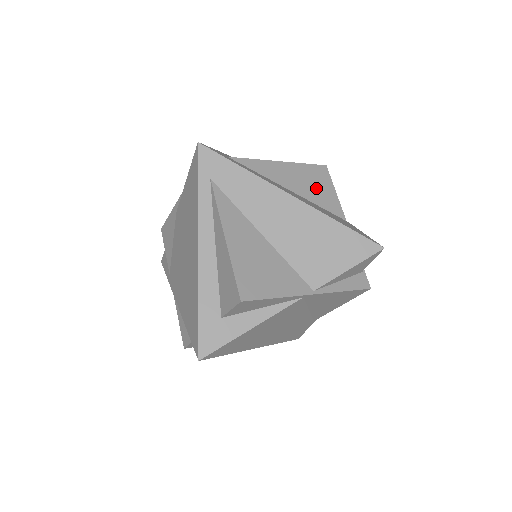
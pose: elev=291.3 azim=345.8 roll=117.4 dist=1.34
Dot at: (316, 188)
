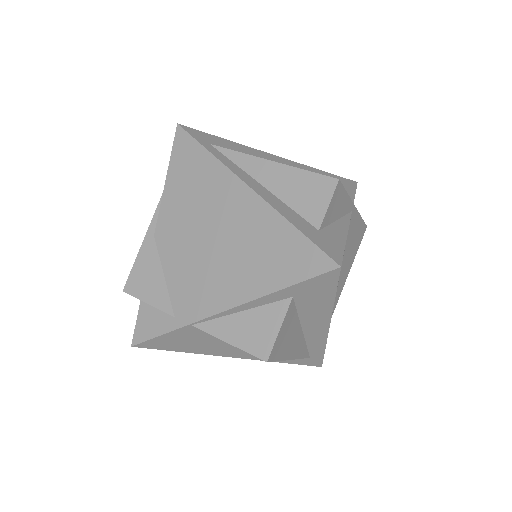
Dot at: occluded
